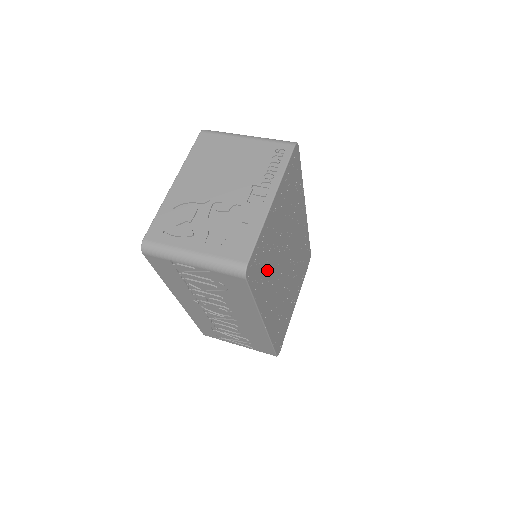
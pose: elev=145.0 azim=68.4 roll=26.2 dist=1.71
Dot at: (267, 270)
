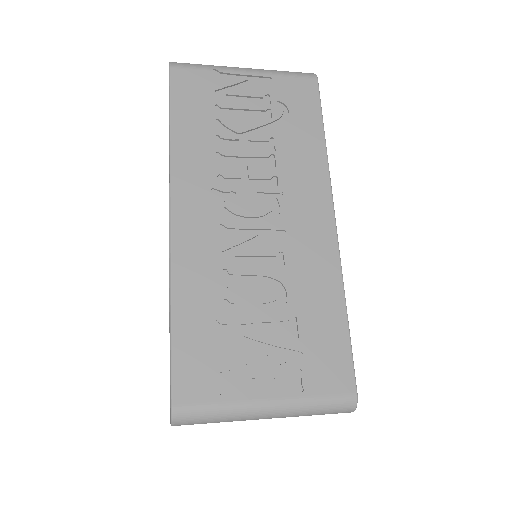
Dot at: occluded
